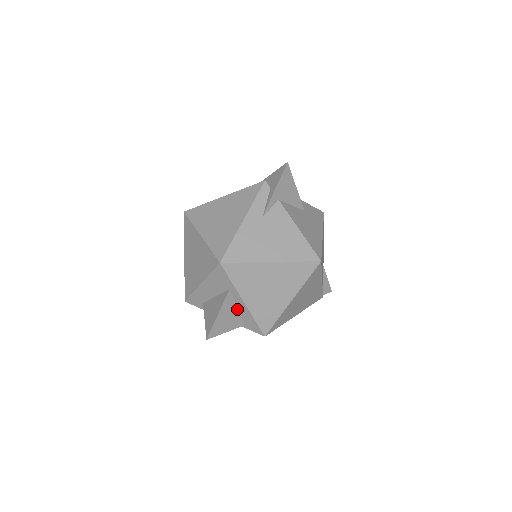
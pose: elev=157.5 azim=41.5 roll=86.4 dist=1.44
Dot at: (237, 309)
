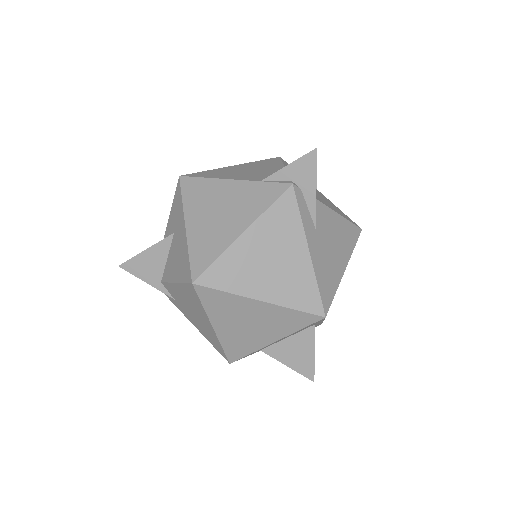
Dot at: occluded
